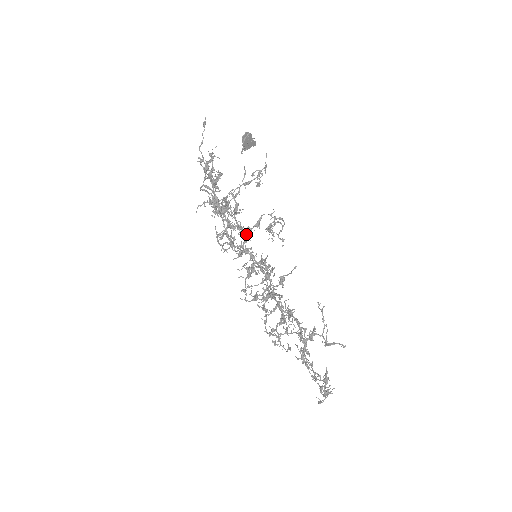
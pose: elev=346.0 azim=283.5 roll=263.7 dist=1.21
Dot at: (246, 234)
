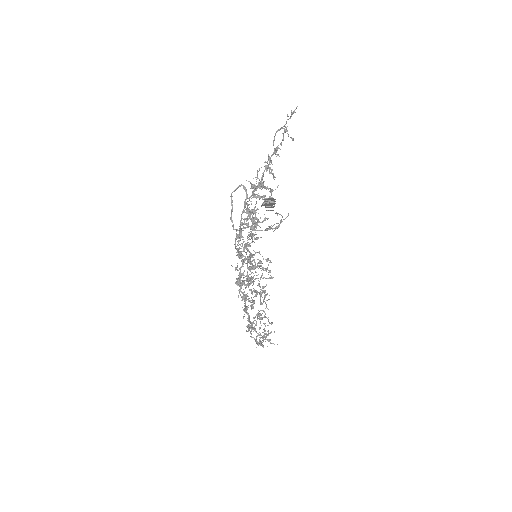
Dot at: (238, 254)
